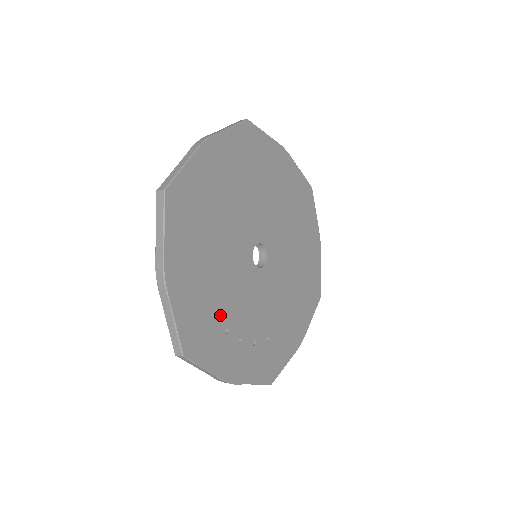
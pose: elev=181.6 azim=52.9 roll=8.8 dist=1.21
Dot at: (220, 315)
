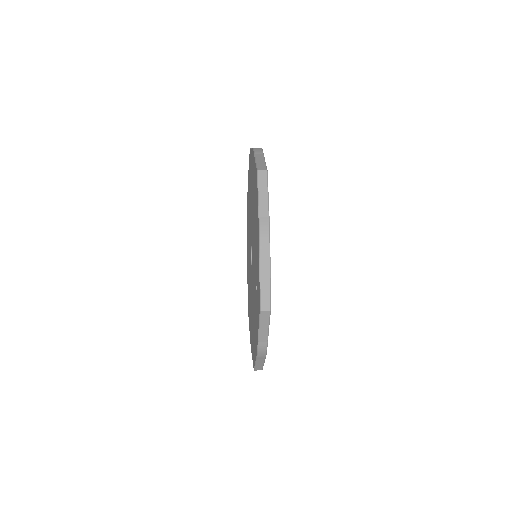
Dot at: occluded
